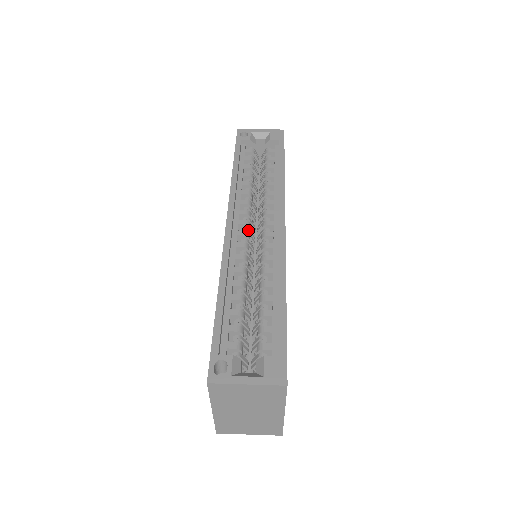
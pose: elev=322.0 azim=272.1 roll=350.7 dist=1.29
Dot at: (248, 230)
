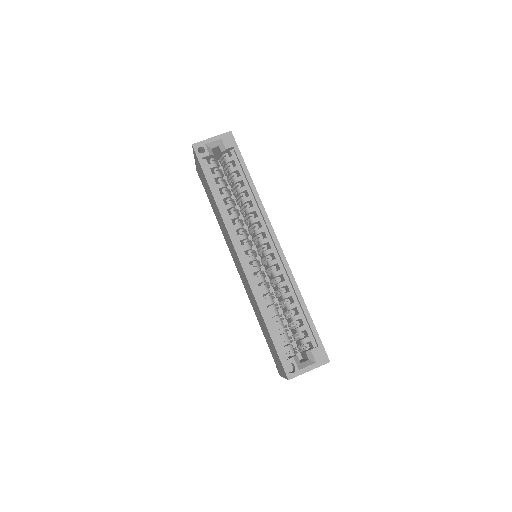
Dot at: (252, 252)
